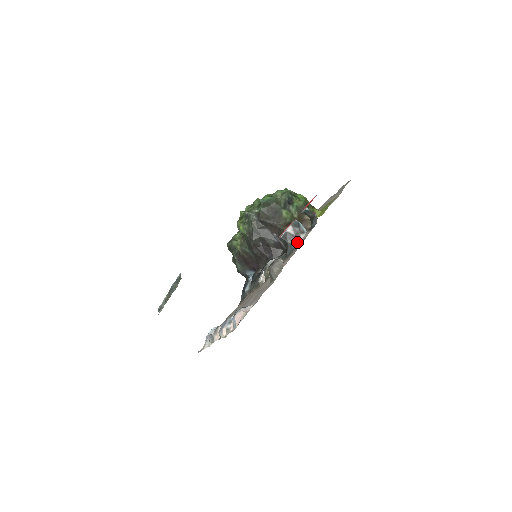
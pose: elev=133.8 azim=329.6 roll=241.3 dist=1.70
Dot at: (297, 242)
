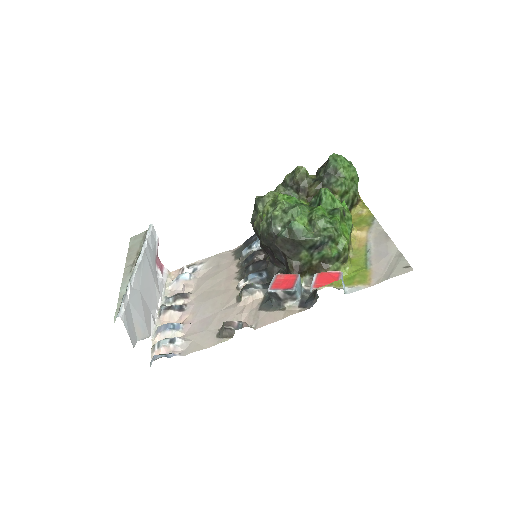
Dot at: (279, 306)
